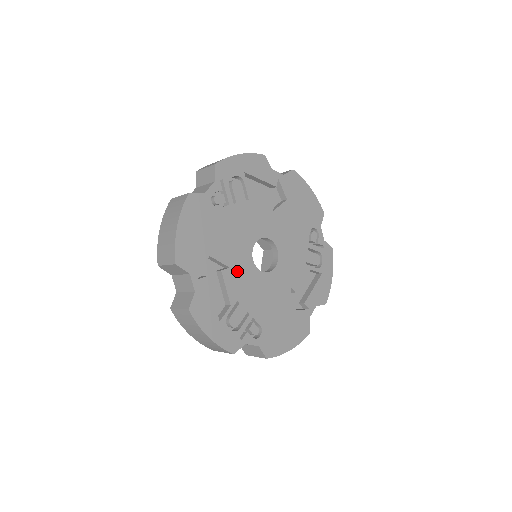
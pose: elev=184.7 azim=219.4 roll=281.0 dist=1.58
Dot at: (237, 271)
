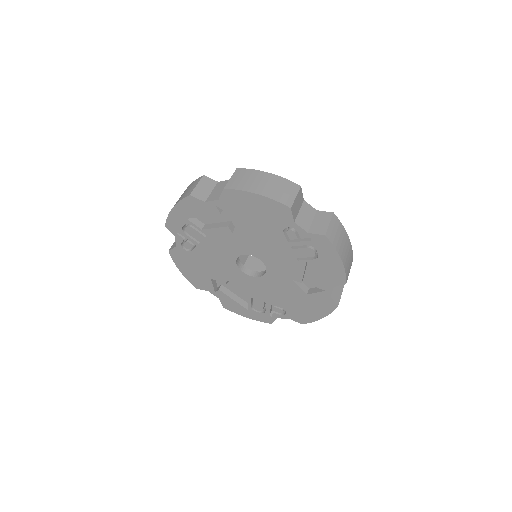
Dot at: (237, 282)
